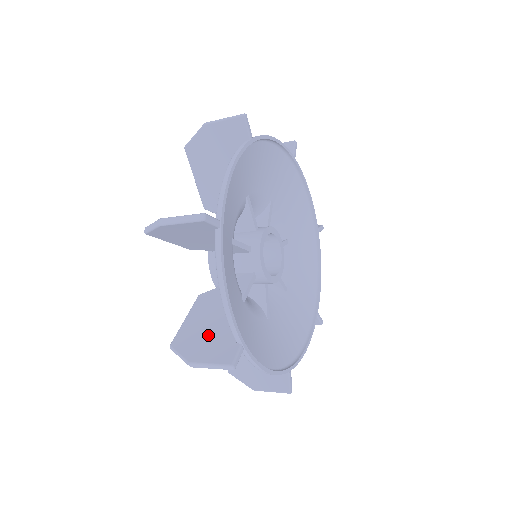
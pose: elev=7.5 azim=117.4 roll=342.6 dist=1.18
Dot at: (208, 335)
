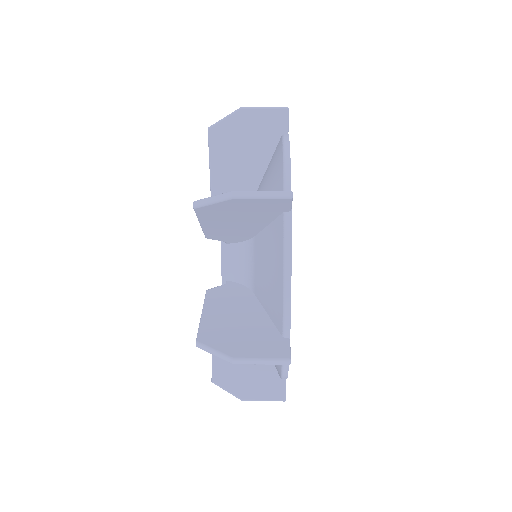
Dot at: (248, 369)
